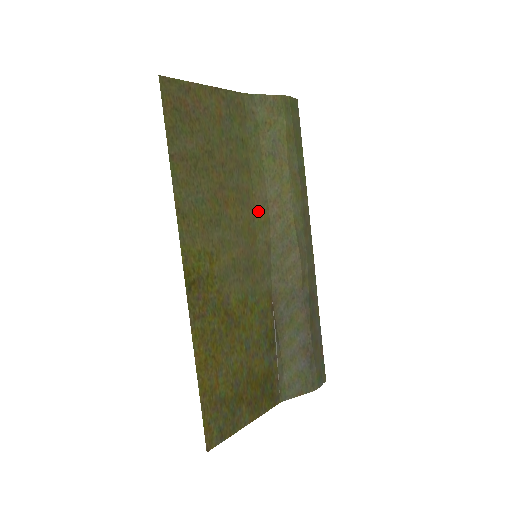
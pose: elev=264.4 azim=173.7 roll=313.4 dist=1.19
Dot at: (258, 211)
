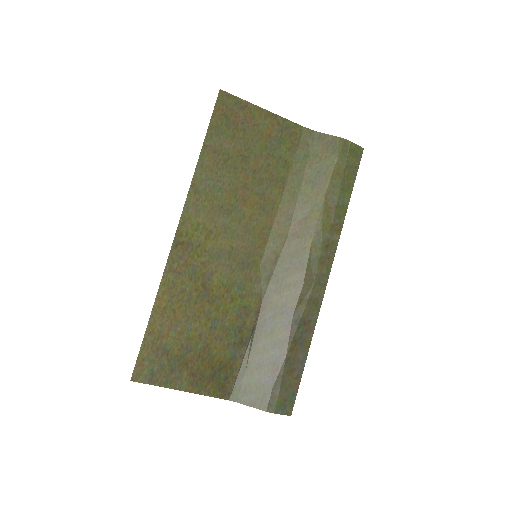
Dot at: (278, 223)
